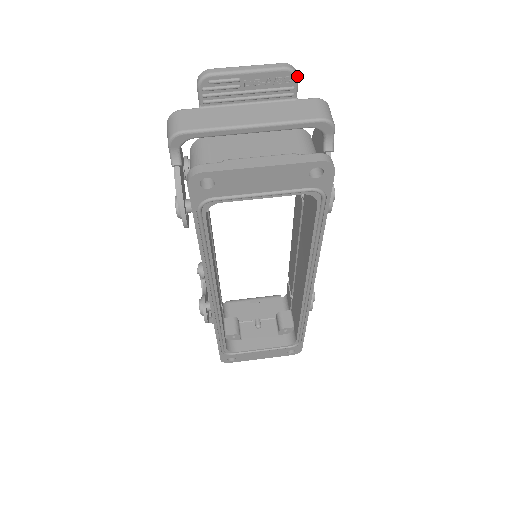
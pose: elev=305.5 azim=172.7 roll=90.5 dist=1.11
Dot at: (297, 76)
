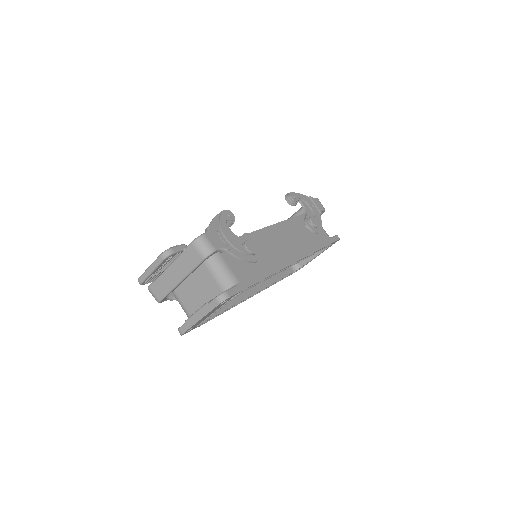
Dot at: (172, 253)
